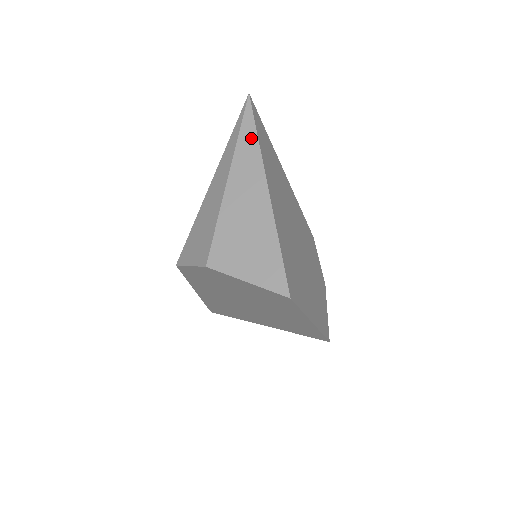
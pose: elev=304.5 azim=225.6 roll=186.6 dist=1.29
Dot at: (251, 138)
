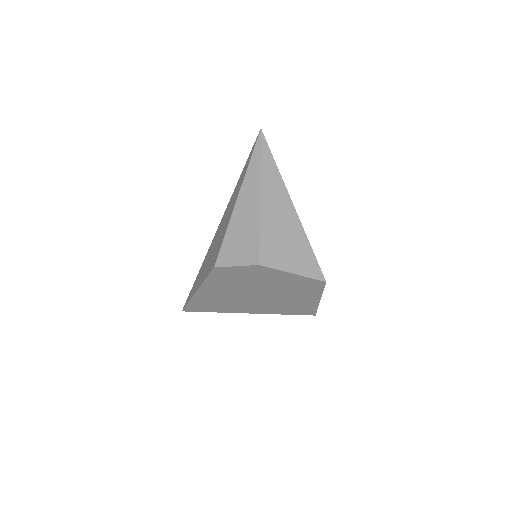
Dot at: (271, 164)
